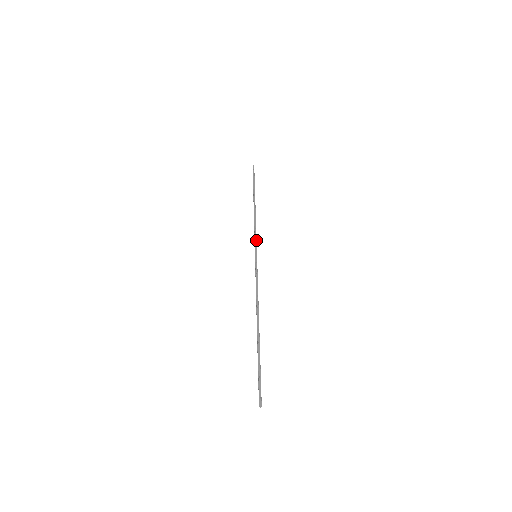
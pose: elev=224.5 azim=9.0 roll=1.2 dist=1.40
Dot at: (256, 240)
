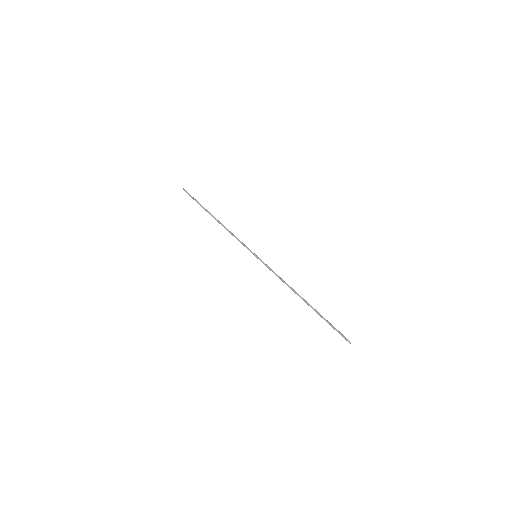
Dot at: (244, 245)
